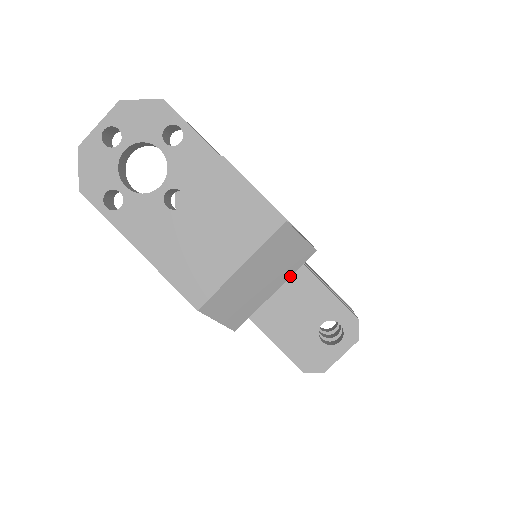
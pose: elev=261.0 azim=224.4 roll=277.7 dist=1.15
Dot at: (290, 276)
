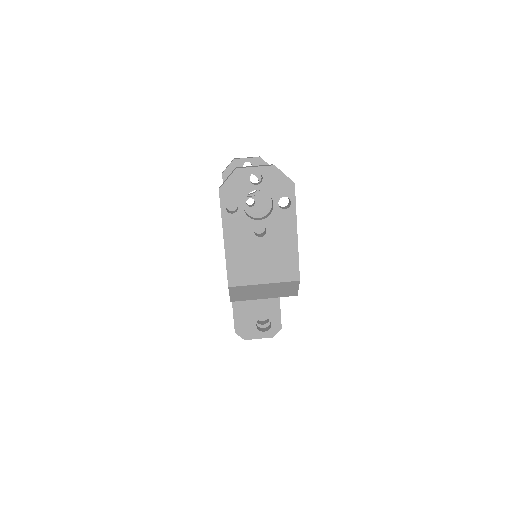
Dot at: (277, 297)
